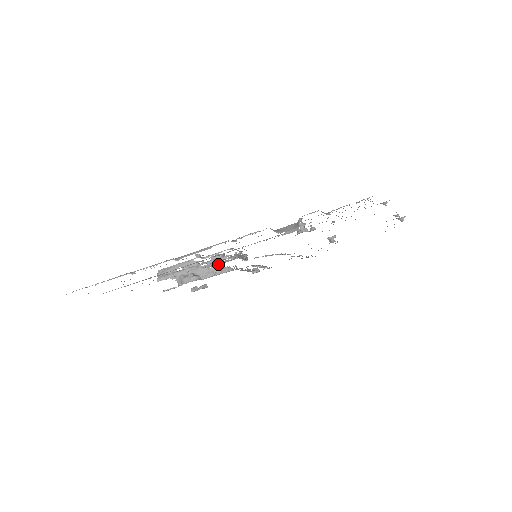
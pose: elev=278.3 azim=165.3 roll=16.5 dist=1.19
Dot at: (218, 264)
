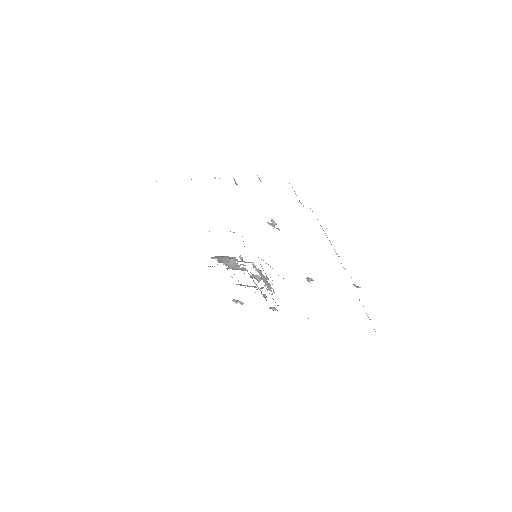
Dot at: (256, 287)
